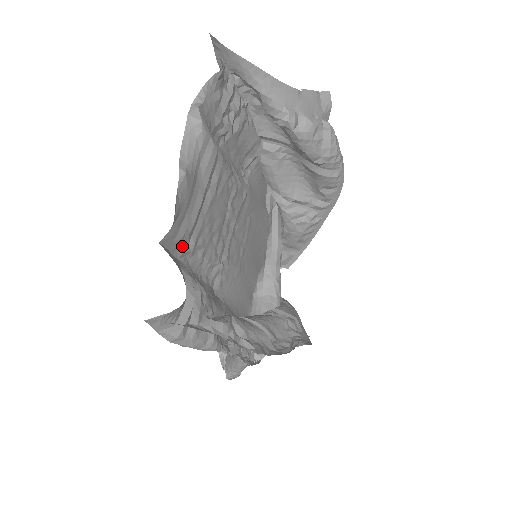
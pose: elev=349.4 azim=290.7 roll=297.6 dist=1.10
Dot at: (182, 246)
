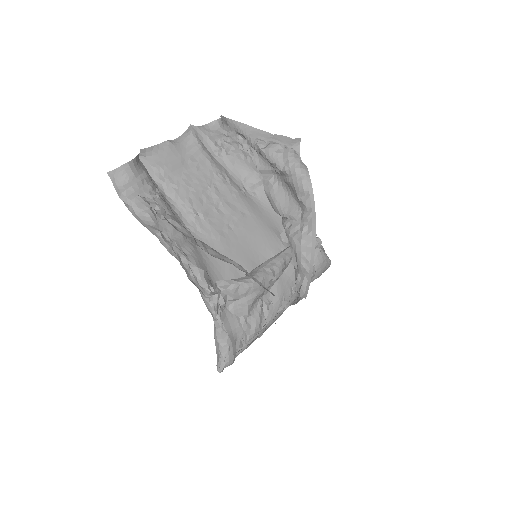
Dot at: (158, 174)
